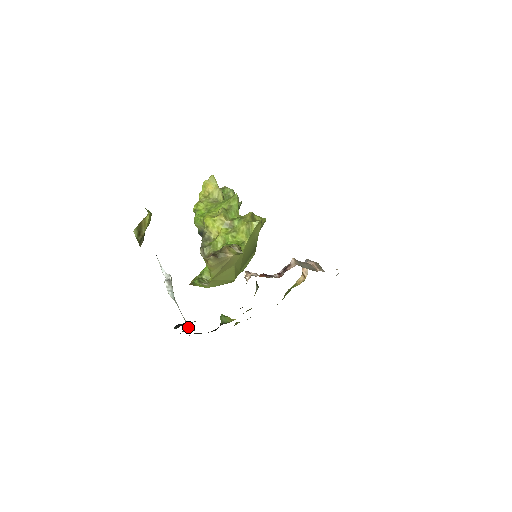
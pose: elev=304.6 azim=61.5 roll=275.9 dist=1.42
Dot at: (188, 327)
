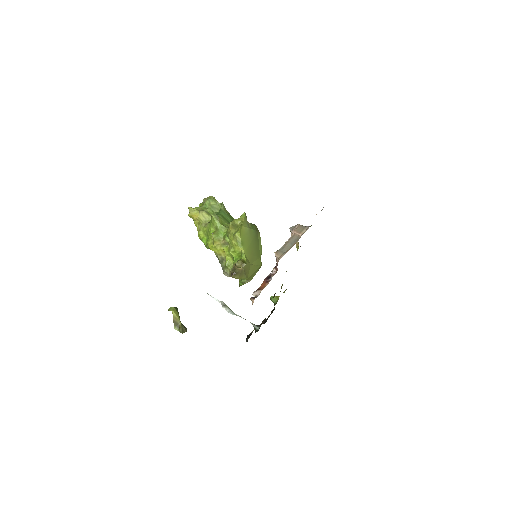
Dot at: (256, 327)
